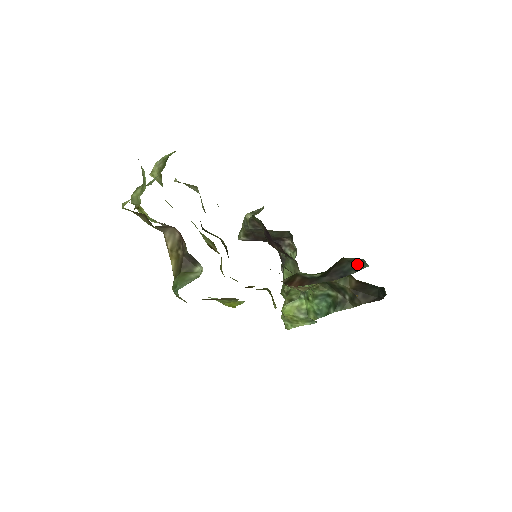
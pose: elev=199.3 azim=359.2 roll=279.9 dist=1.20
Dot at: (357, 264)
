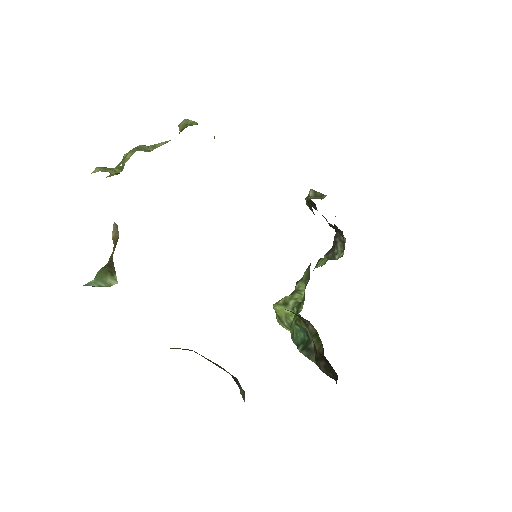
Dot at: (241, 387)
